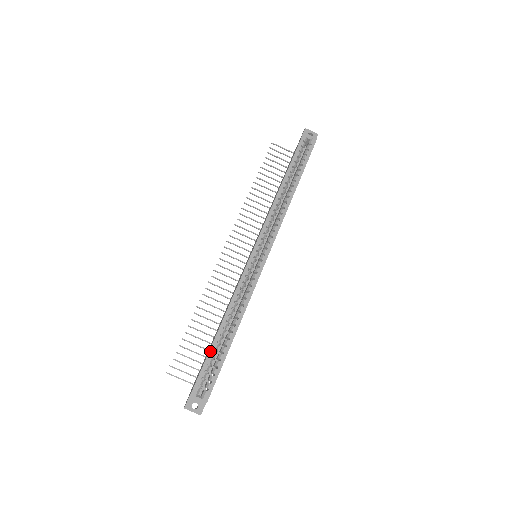
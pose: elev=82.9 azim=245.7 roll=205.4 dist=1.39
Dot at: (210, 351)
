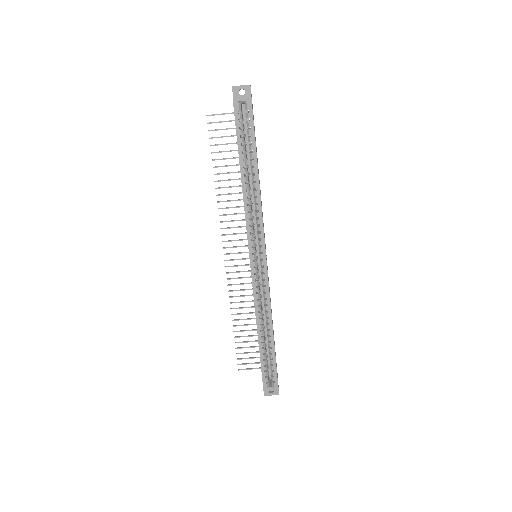
Dot at: (260, 357)
